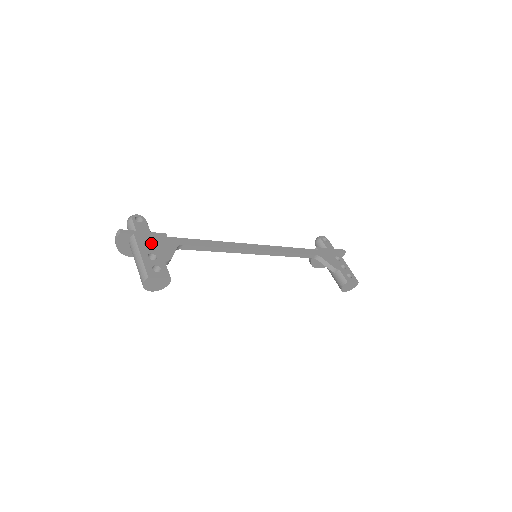
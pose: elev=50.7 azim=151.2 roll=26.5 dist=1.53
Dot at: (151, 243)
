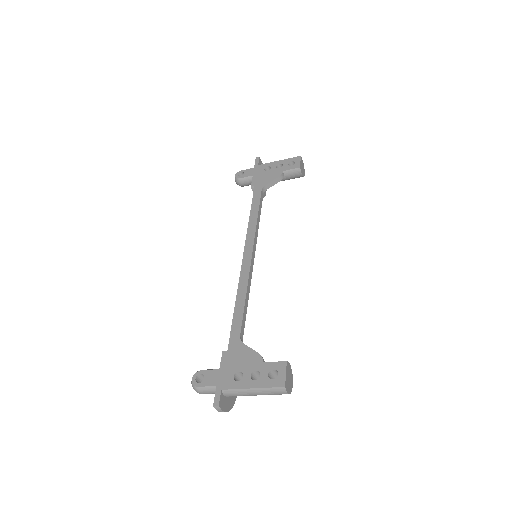
Dot at: (236, 372)
